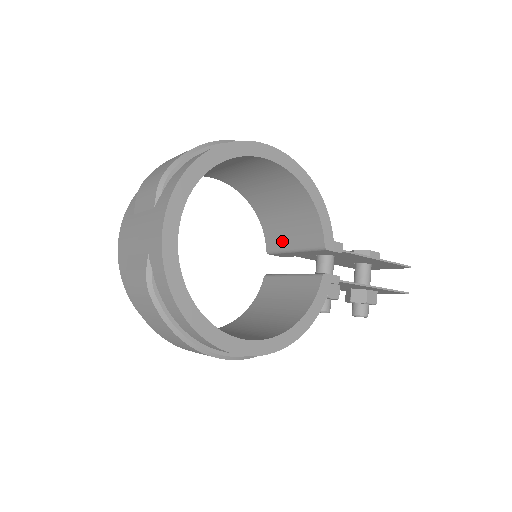
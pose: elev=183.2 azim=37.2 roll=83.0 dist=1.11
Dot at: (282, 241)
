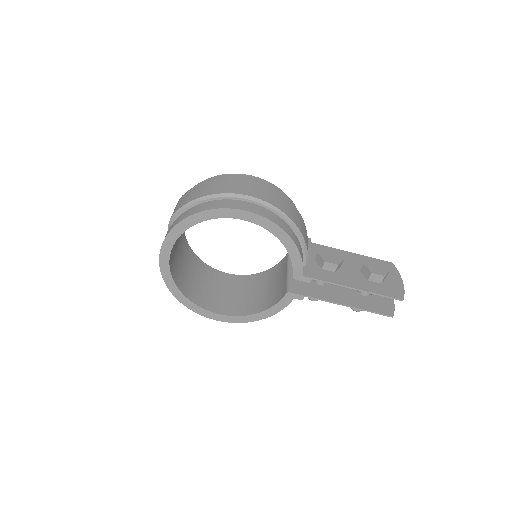
Dot at: occluded
